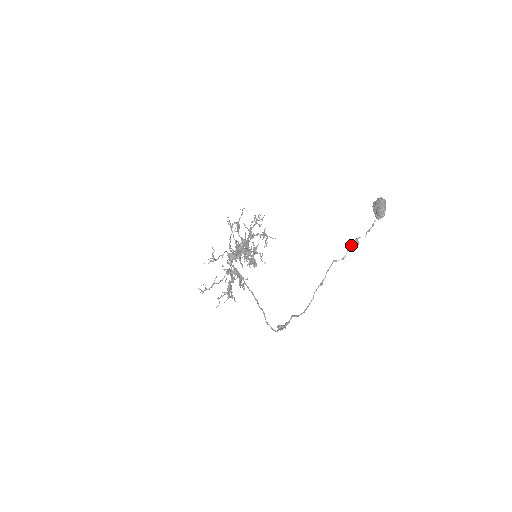
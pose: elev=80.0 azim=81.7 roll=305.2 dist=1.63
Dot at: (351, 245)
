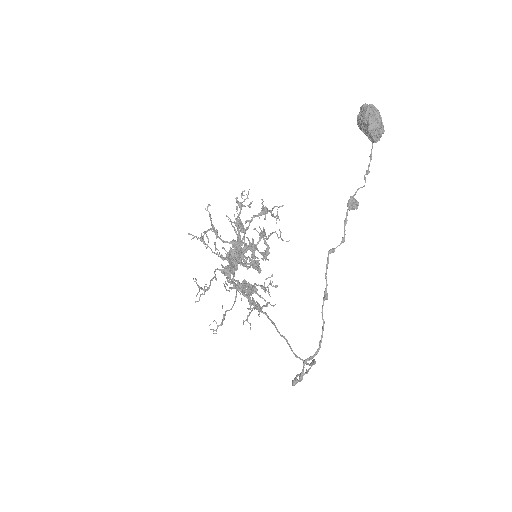
Dot at: (347, 212)
